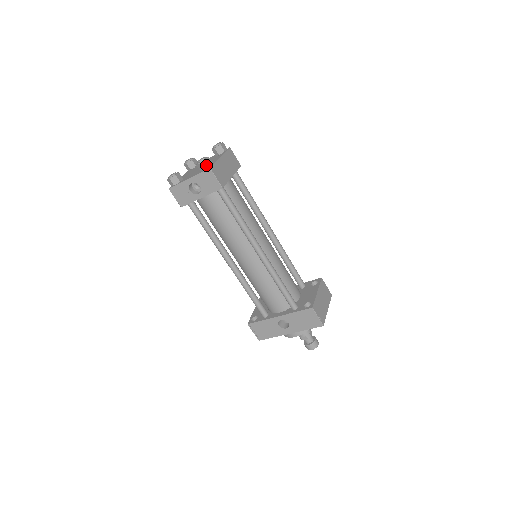
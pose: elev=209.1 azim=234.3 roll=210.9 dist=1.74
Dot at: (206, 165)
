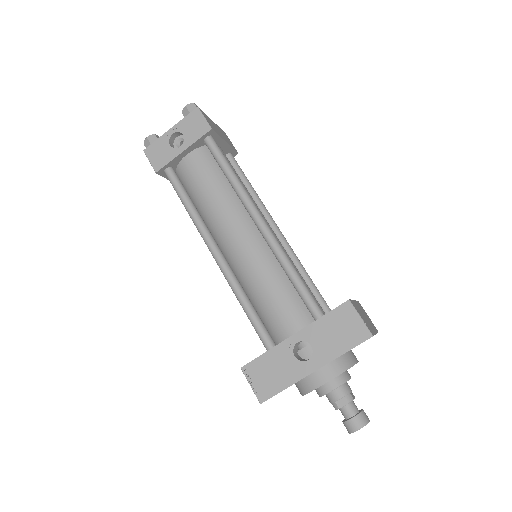
Dot at: (193, 108)
